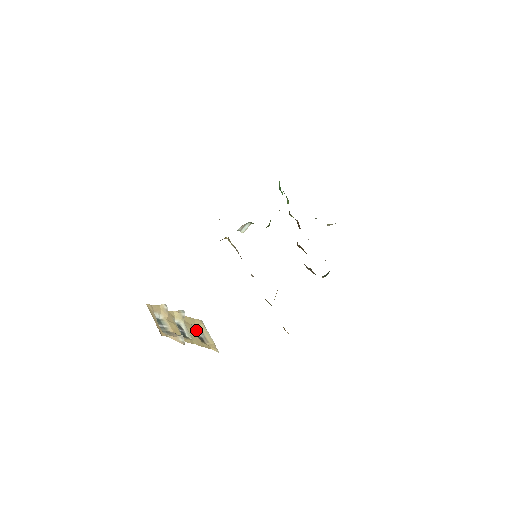
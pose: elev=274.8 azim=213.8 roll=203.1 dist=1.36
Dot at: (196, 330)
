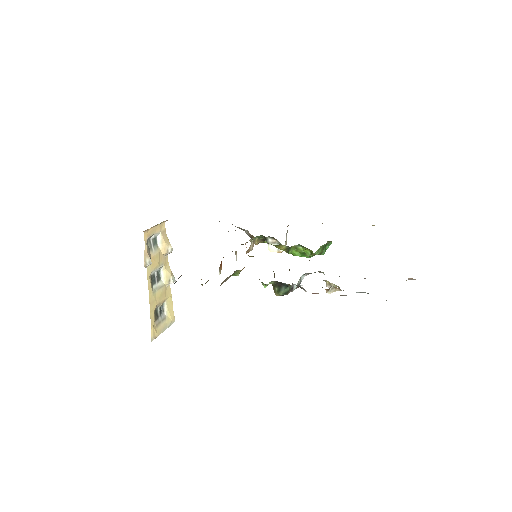
Dot at: (163, 311)
